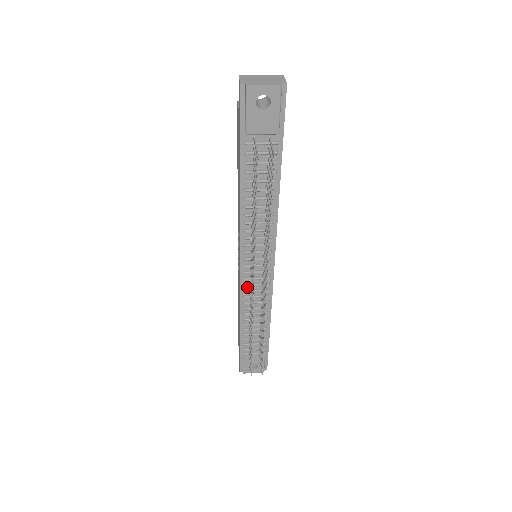
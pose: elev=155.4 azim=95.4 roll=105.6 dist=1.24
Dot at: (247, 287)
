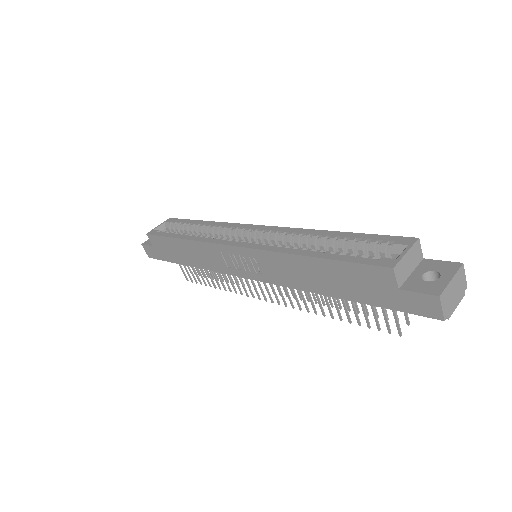
Dot at: occluded
